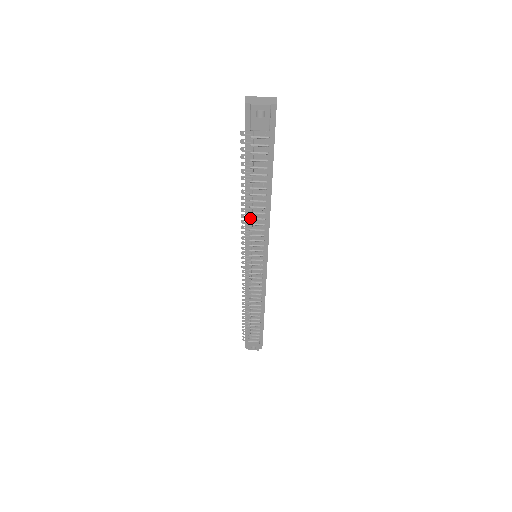
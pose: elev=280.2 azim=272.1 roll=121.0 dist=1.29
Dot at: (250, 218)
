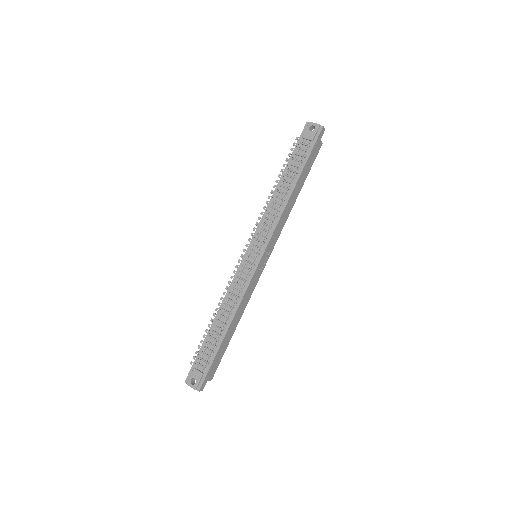
Dot at: (271, 206)
